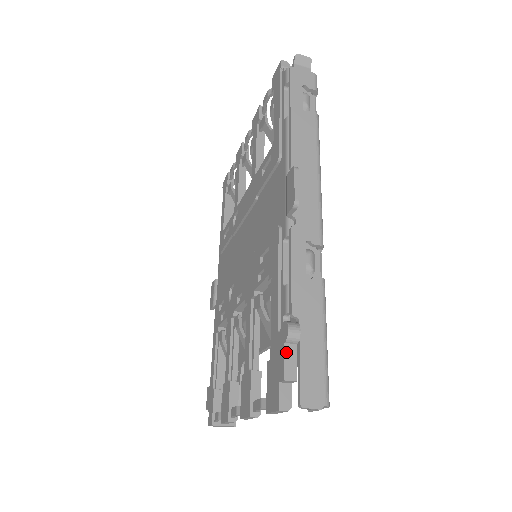
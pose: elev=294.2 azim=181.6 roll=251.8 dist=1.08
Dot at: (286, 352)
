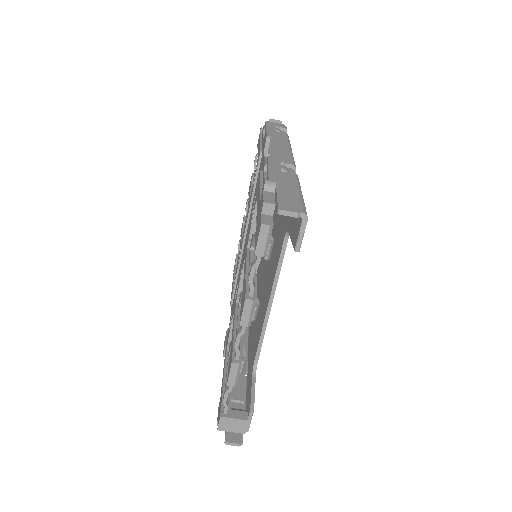
Dot at: (265, 194)
